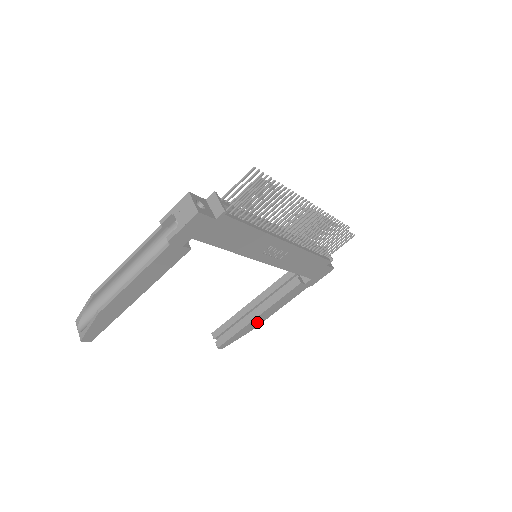
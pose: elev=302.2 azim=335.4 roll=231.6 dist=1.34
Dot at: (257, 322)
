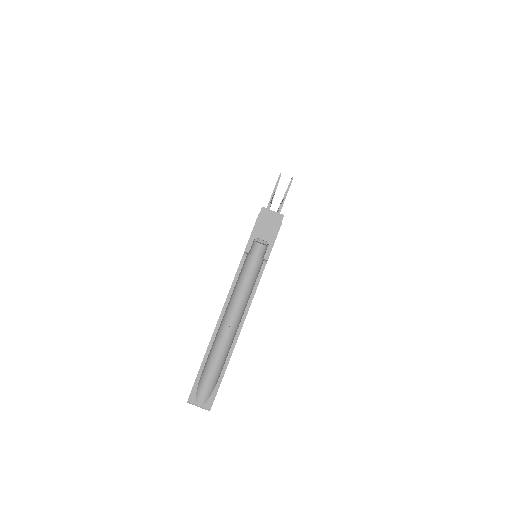
Dot at: occluded
